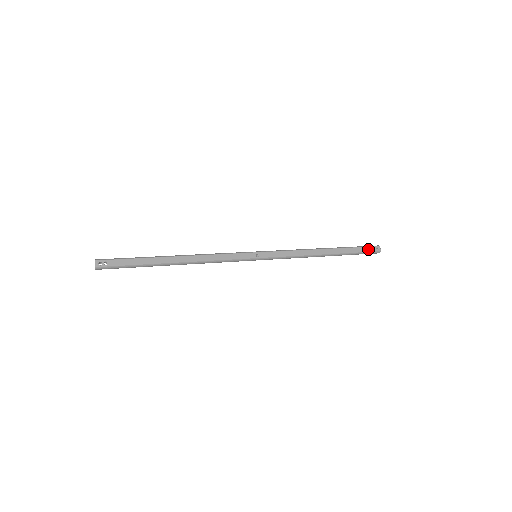
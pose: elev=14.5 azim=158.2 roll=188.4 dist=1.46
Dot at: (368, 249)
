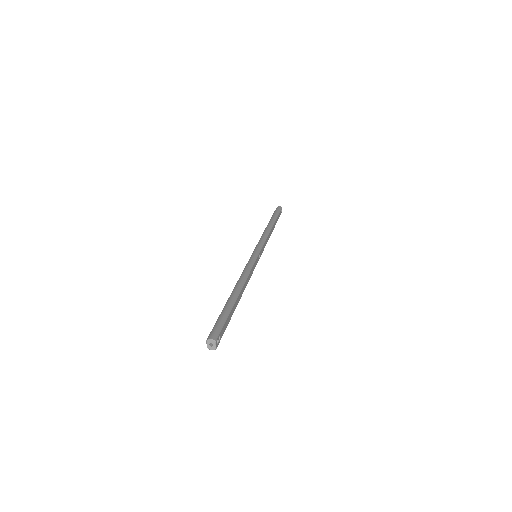
Dot at: (280, 214)
